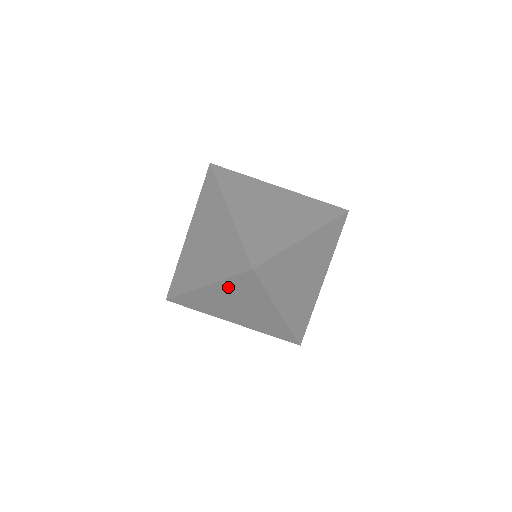
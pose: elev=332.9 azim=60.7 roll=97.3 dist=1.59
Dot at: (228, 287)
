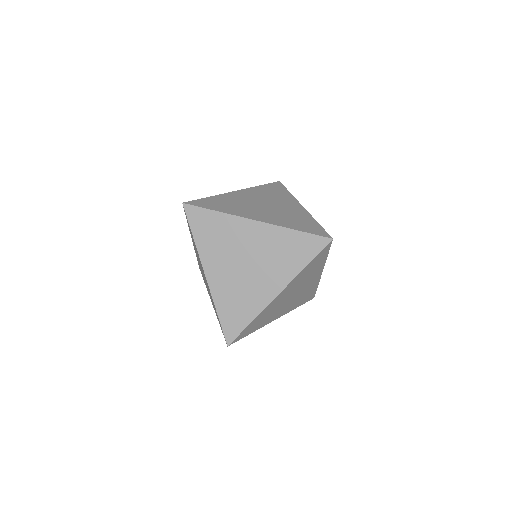
Dot at: (300, 276)
